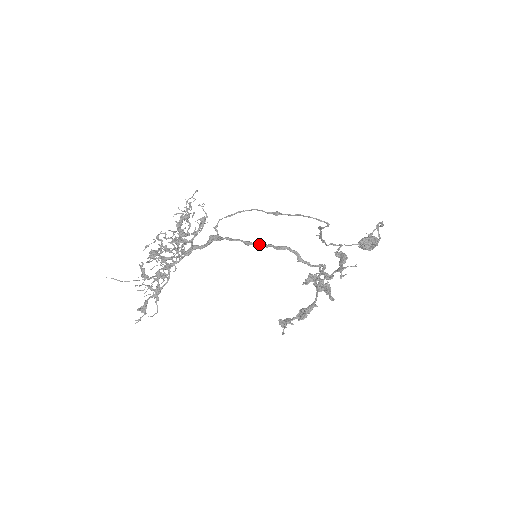
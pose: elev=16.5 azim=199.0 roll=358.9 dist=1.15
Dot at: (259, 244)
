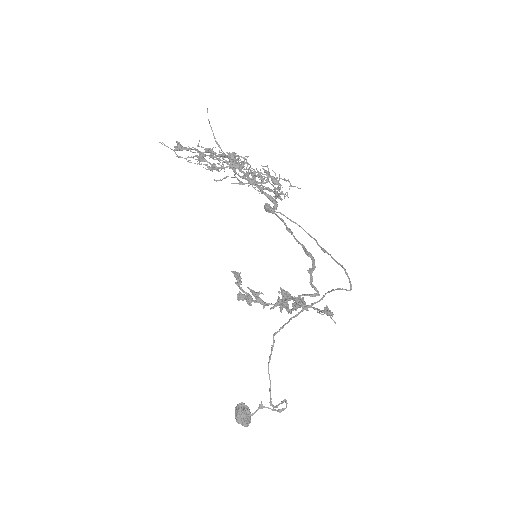
Dot at: occluded
